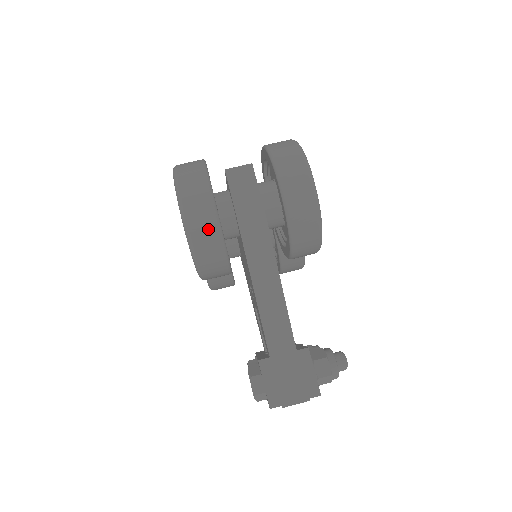
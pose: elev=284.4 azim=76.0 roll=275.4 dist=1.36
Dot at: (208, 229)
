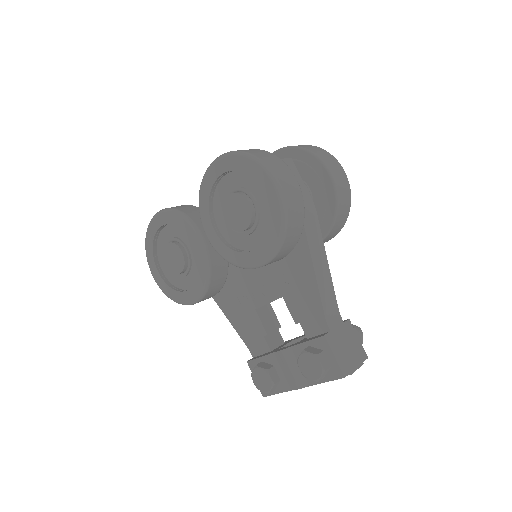
Dot at: (298, 205)
